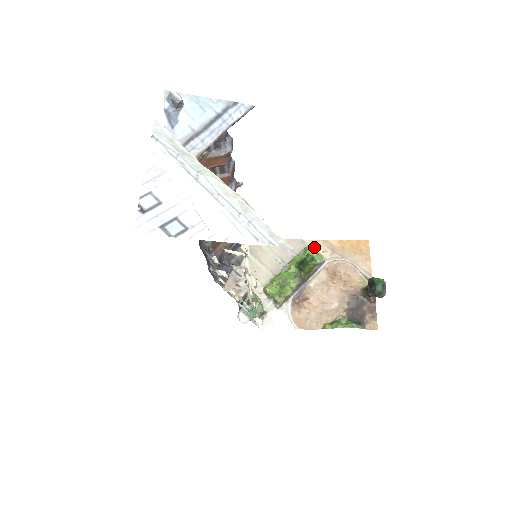
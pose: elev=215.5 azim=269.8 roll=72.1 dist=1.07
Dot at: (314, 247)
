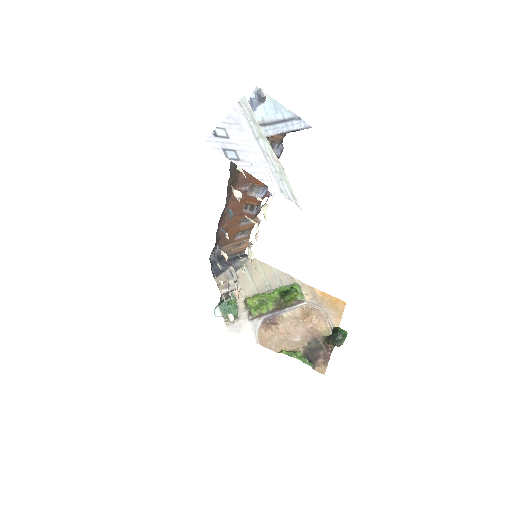
Dot at: occluded
